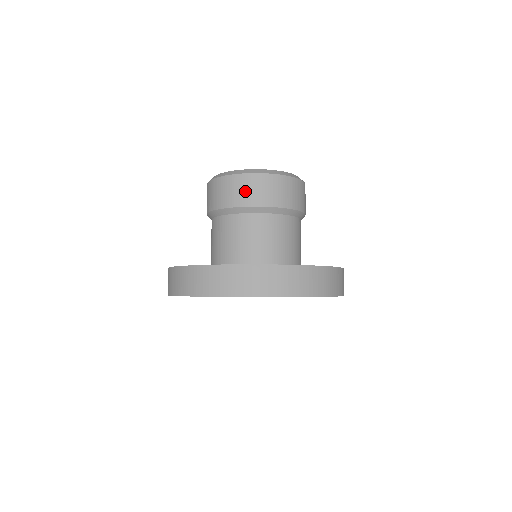
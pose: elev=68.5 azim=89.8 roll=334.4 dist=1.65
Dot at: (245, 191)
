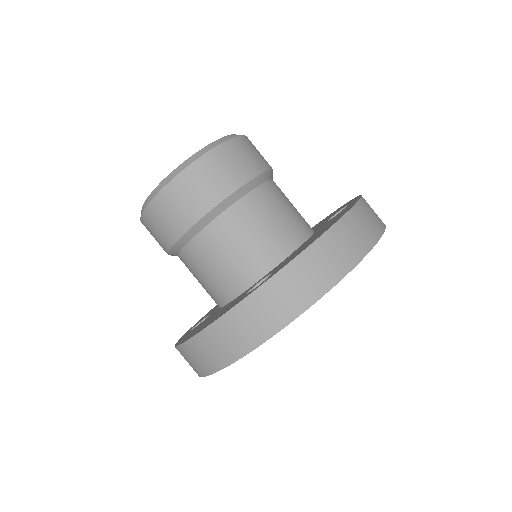
Dot at: (181, 206)
